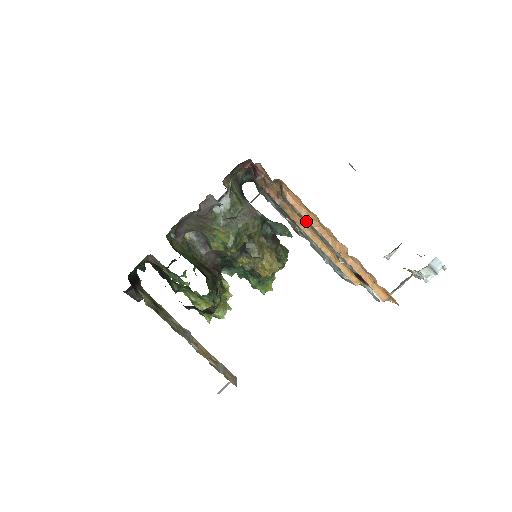
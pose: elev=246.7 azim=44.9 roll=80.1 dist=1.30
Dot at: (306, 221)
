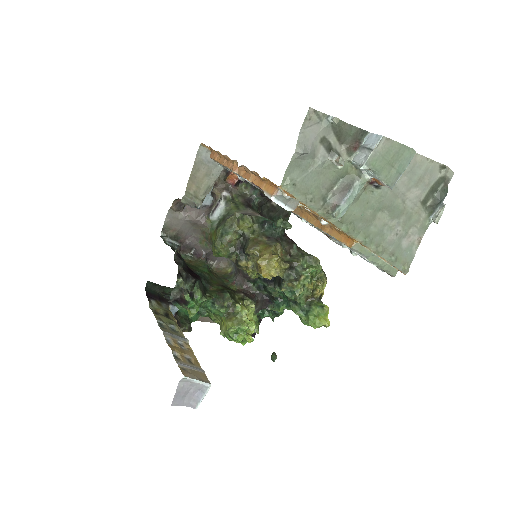
Dot at: occluded
